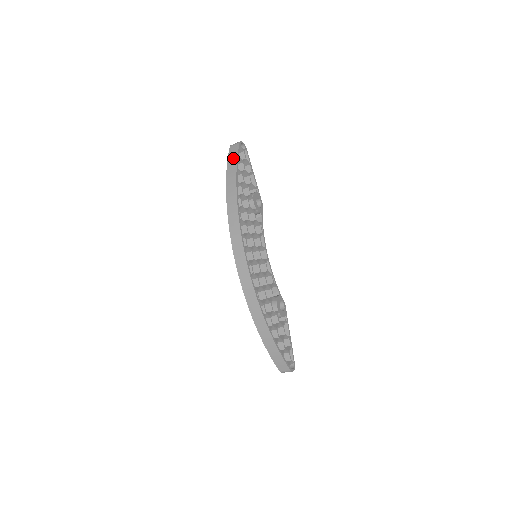
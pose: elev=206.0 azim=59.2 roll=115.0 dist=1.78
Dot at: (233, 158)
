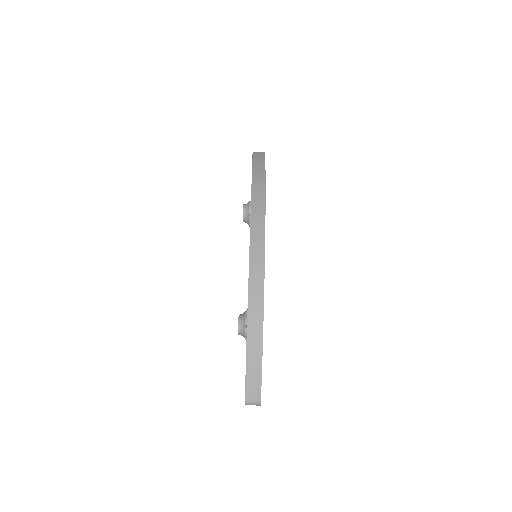
Dot at: (260, 158)
